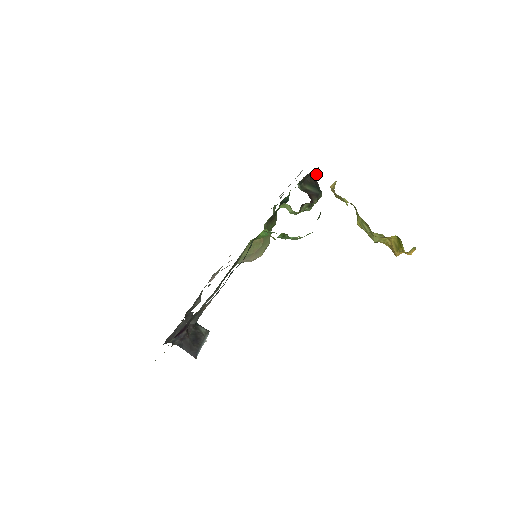
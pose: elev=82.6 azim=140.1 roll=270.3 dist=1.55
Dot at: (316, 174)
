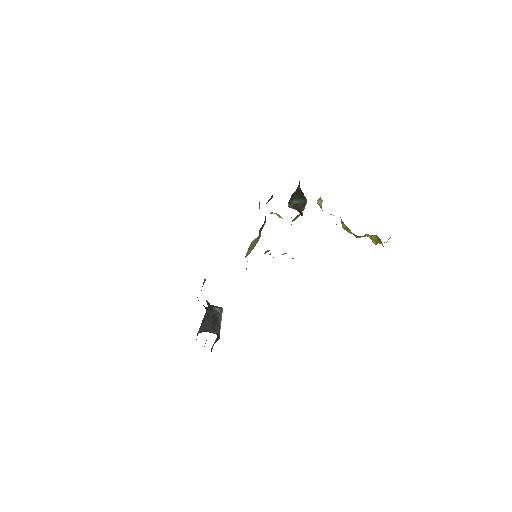
Dot at: (299, 184)
